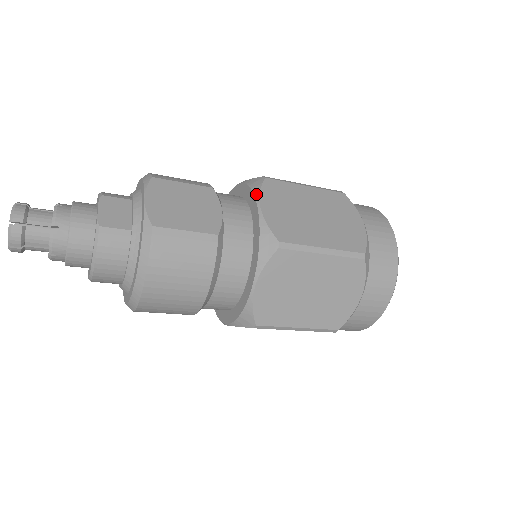
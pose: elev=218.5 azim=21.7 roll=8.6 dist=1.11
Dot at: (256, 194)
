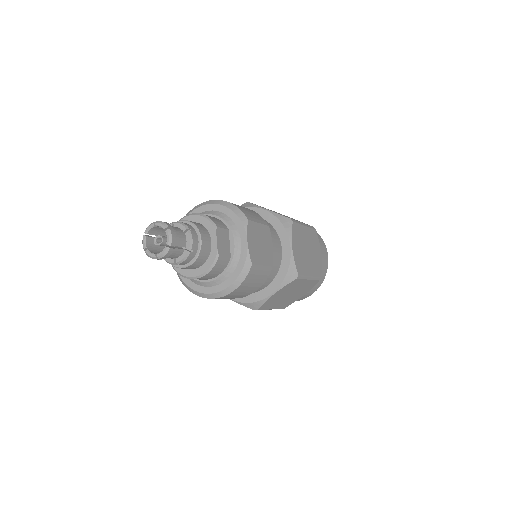
Dot at: (290, 236)
